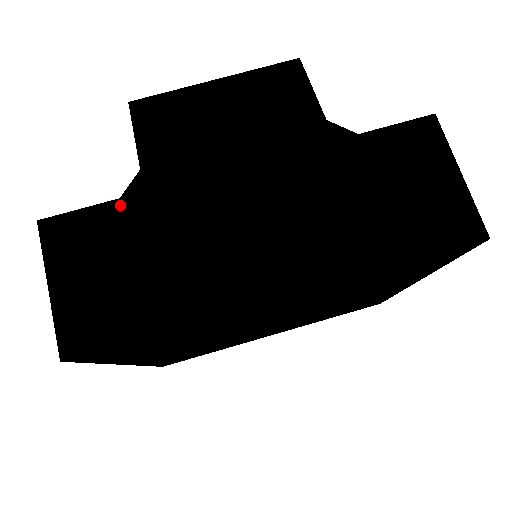
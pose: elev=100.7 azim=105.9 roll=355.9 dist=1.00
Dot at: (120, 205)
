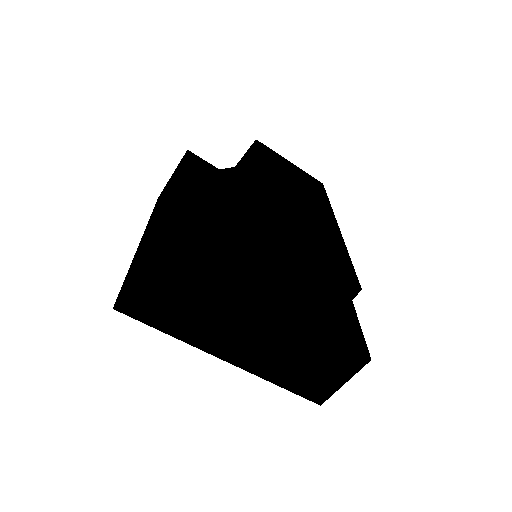
Dot at: (201, 274)
